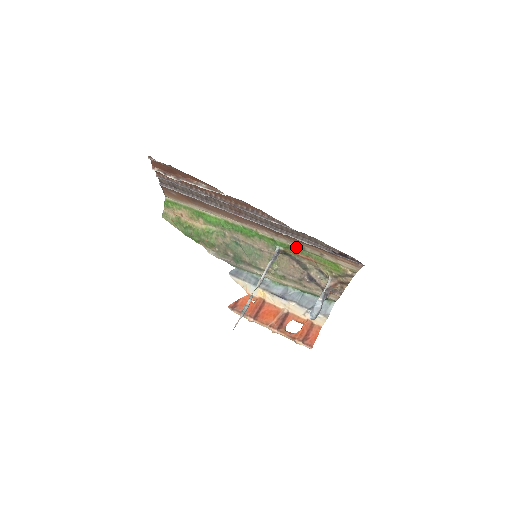
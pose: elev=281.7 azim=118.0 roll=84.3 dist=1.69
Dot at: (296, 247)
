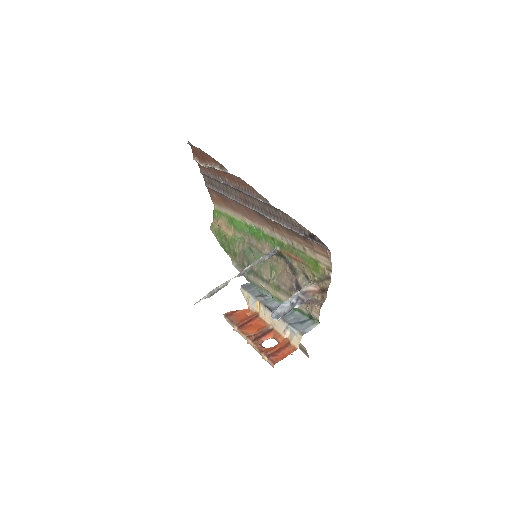
Dot at: (288, 245)
